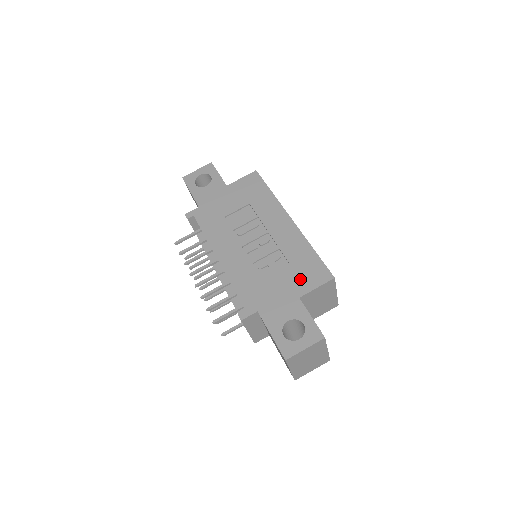
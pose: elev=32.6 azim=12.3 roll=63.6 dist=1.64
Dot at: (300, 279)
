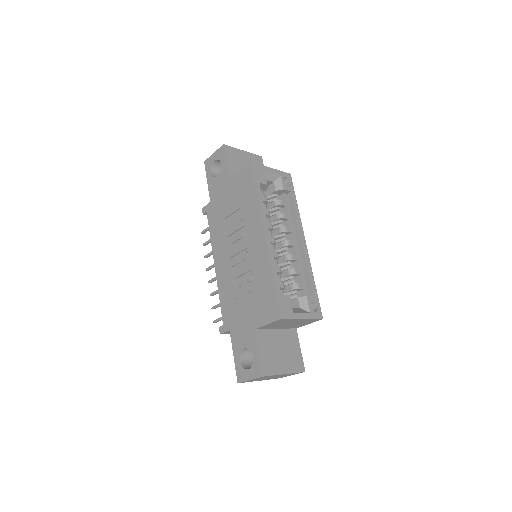
Dot at: (259, 310)
